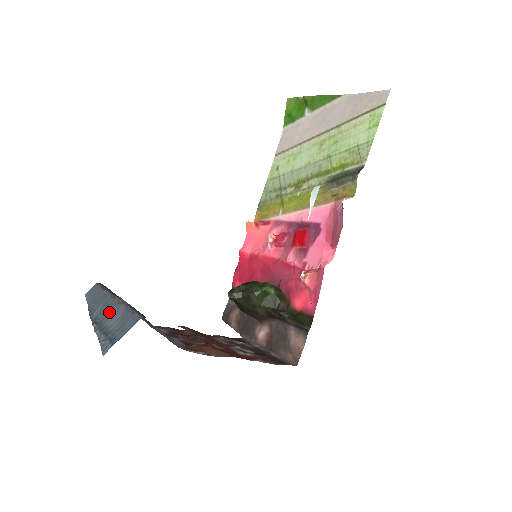
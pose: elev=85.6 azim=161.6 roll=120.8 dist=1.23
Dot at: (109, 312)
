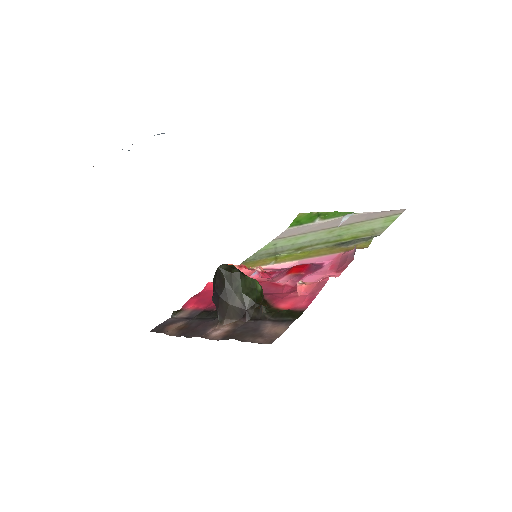
Dot at: occluded
